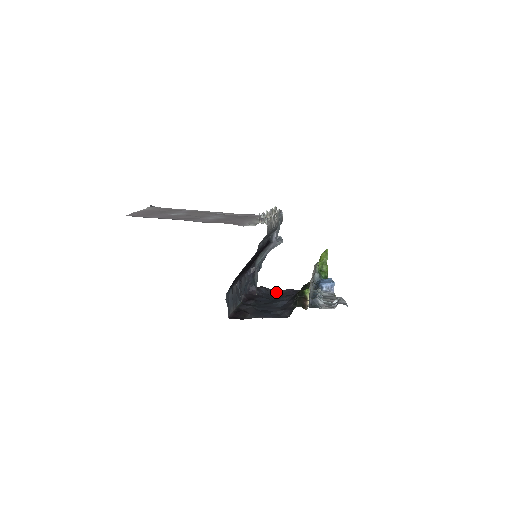
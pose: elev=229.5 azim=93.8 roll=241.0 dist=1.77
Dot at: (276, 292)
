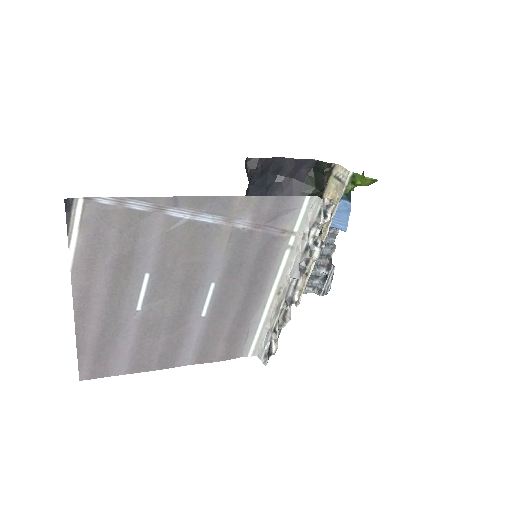
Dot at: (277, 162)
